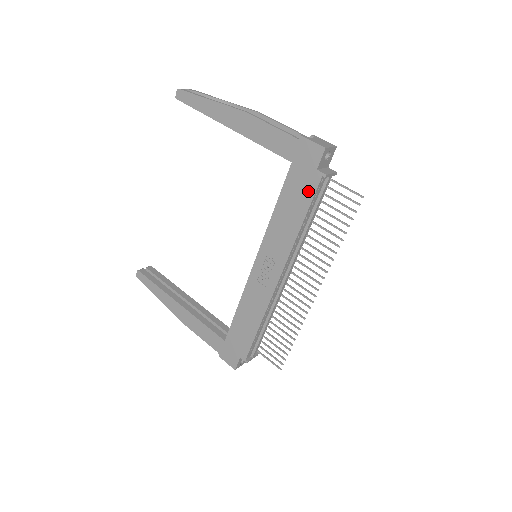
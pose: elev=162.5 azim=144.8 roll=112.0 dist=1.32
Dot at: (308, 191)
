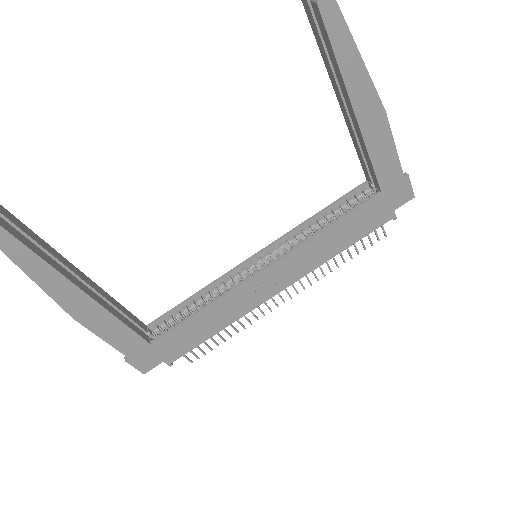
Dot at: (373, 225)
